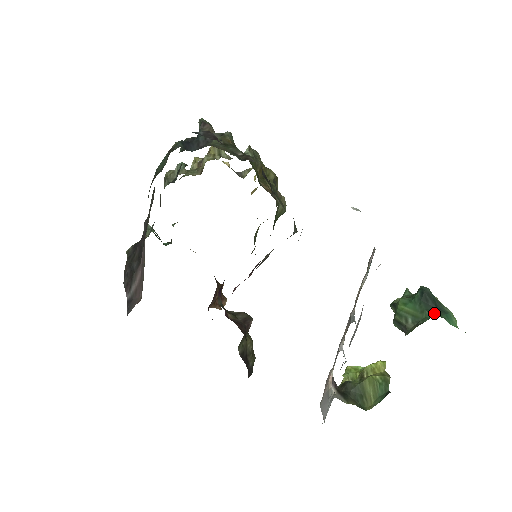
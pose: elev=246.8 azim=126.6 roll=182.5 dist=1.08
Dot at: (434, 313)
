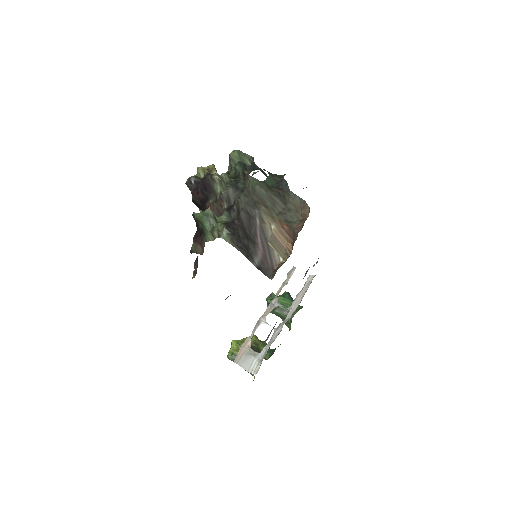
Dot at: occluded
